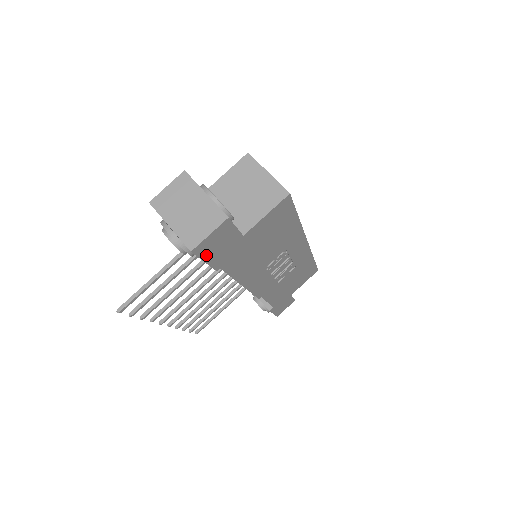
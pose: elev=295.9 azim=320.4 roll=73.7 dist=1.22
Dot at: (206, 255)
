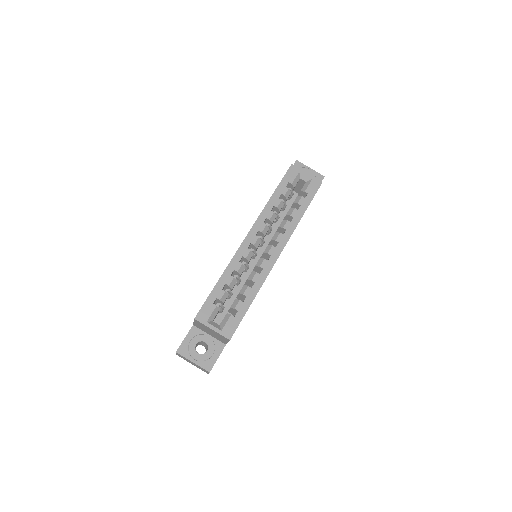
Dot at: occluded
